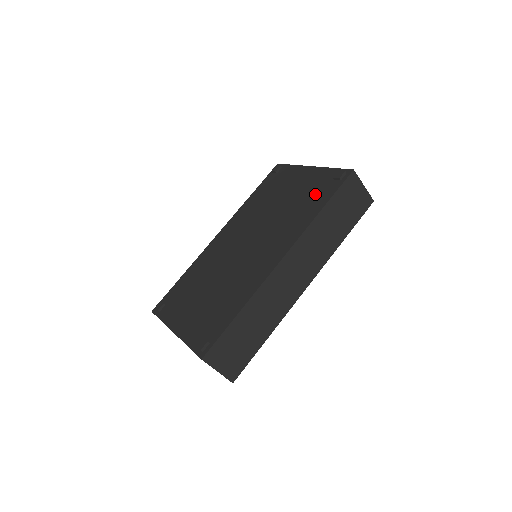
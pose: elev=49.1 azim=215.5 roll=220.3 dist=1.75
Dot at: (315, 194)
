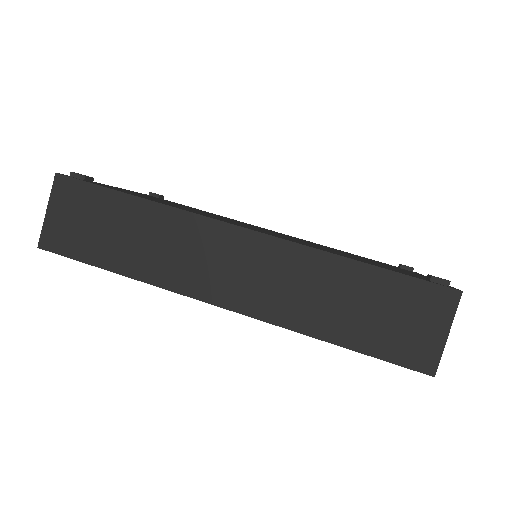
Dot at: occluded
